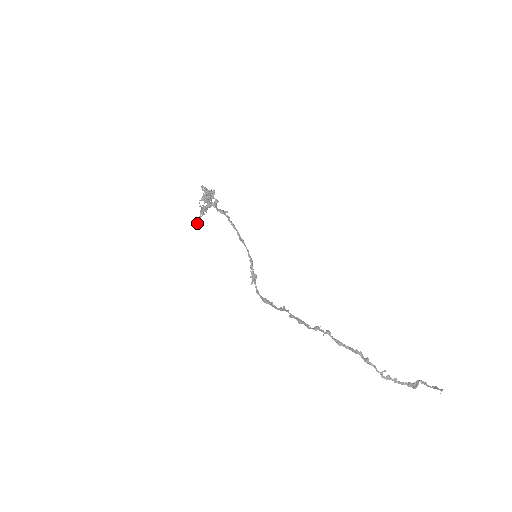
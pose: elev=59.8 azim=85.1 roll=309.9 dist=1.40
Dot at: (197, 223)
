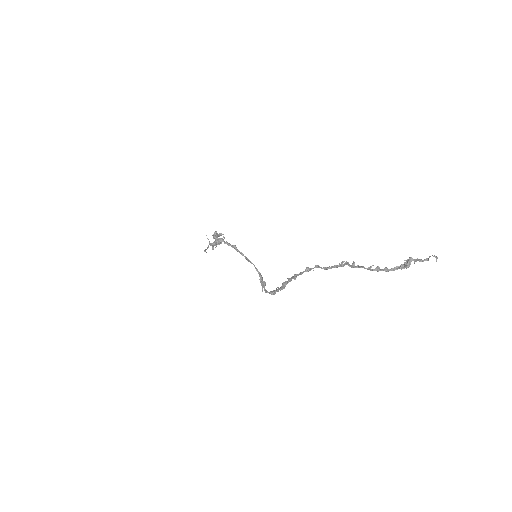
Dot at: (206, 252)
